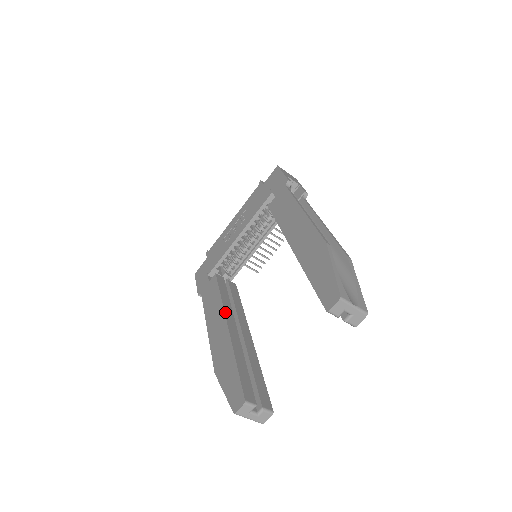
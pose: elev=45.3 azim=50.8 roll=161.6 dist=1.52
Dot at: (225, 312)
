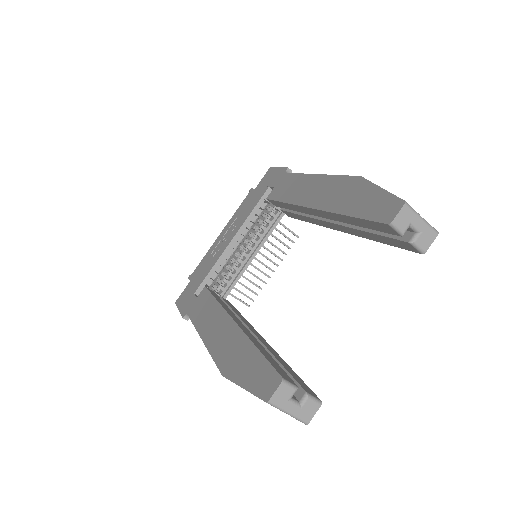
Dot at: (226, 311)
